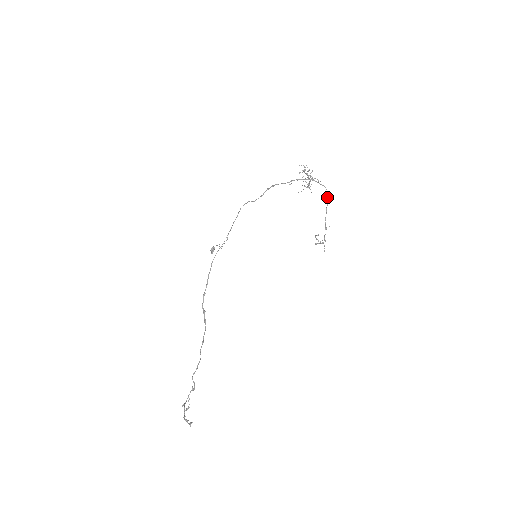
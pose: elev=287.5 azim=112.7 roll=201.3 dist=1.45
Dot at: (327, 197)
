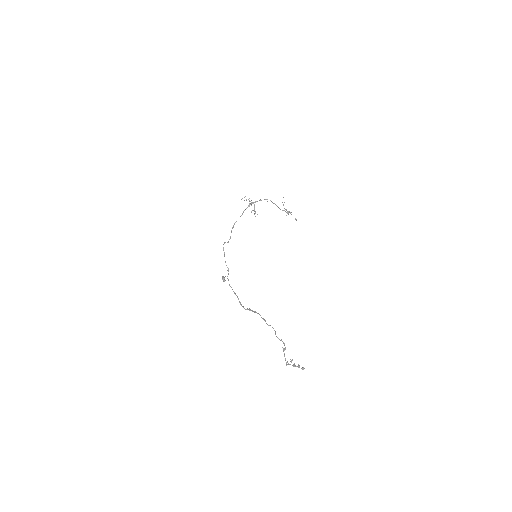
Dot at: (272, 202)
